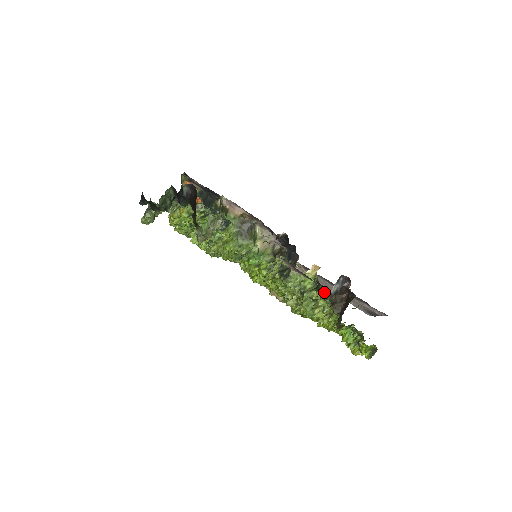
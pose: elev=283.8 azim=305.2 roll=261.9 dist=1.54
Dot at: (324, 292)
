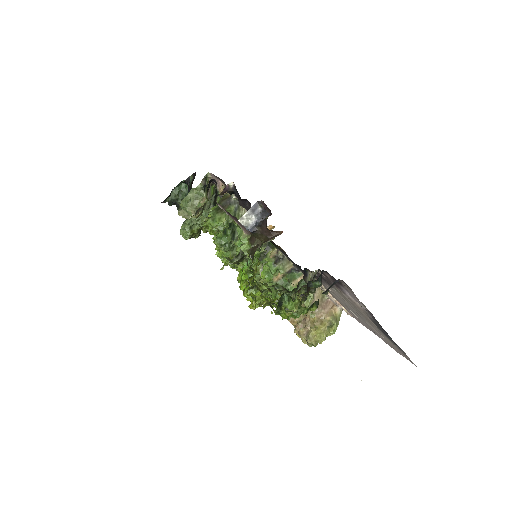
Dot at: (251, 237)
